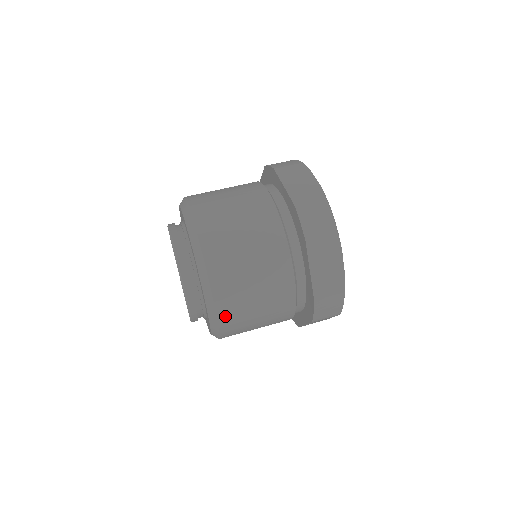
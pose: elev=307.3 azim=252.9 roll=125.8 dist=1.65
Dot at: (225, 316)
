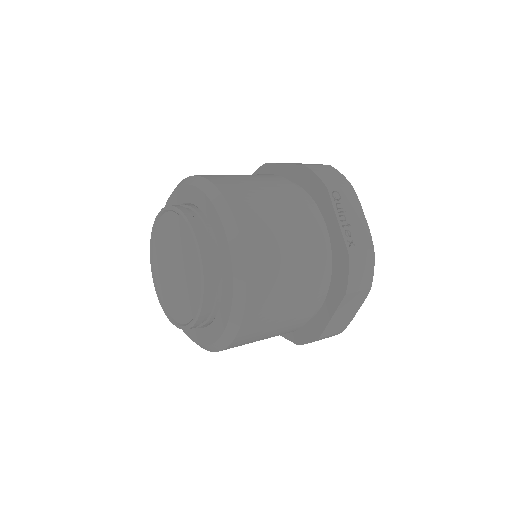
Dot at: (222, 185)
